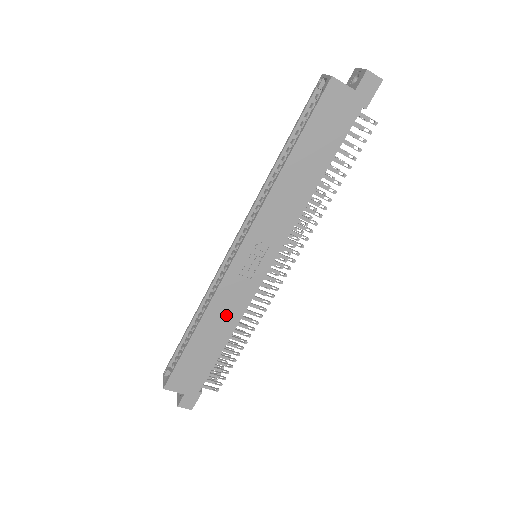
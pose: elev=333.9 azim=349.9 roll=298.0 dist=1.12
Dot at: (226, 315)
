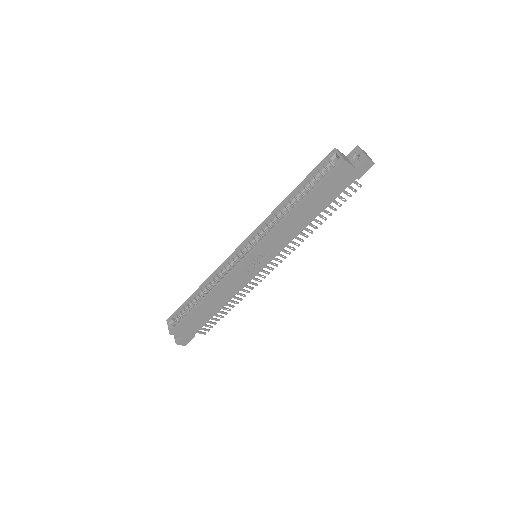
Dot at: (227, 292)
